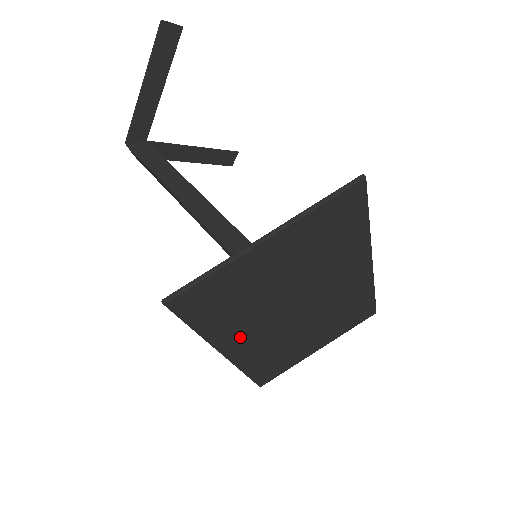
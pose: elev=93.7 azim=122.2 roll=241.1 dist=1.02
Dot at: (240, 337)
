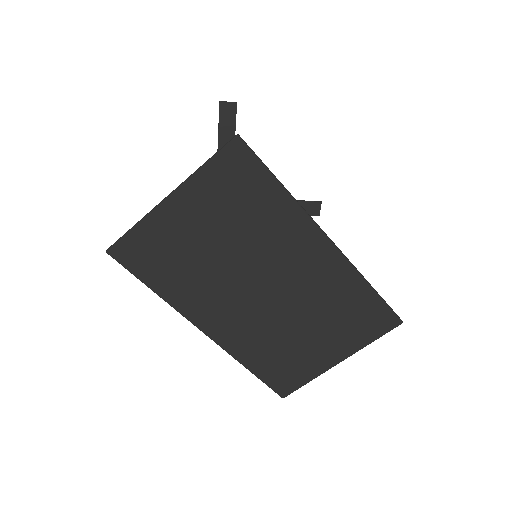
Dot at: (208, 311)
